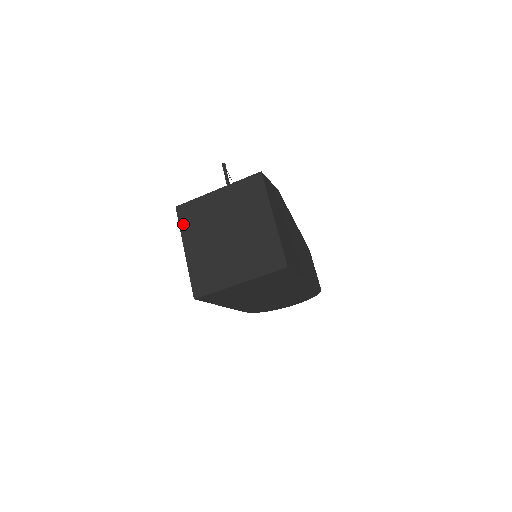
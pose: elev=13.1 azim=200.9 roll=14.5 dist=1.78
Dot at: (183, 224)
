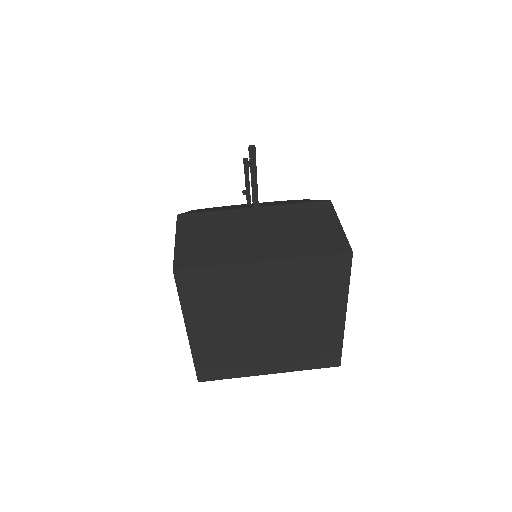
Dot at: (188, 299)
